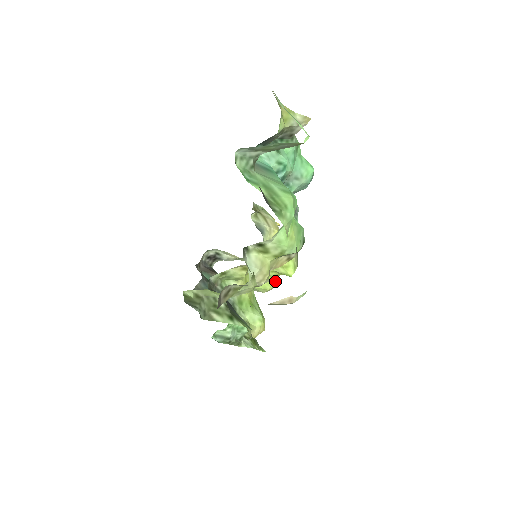
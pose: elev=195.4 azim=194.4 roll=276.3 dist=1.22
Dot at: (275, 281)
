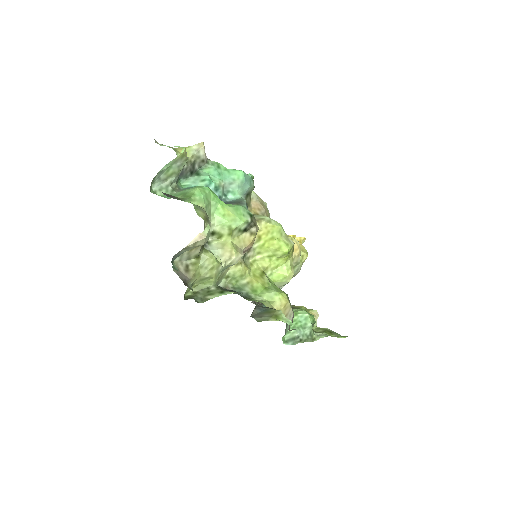
Dot at: (288, 267)
